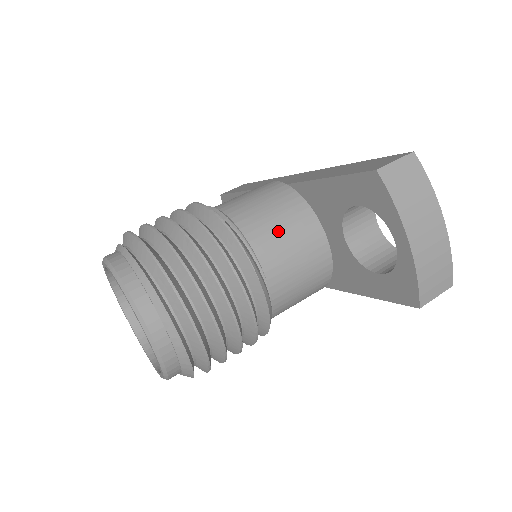
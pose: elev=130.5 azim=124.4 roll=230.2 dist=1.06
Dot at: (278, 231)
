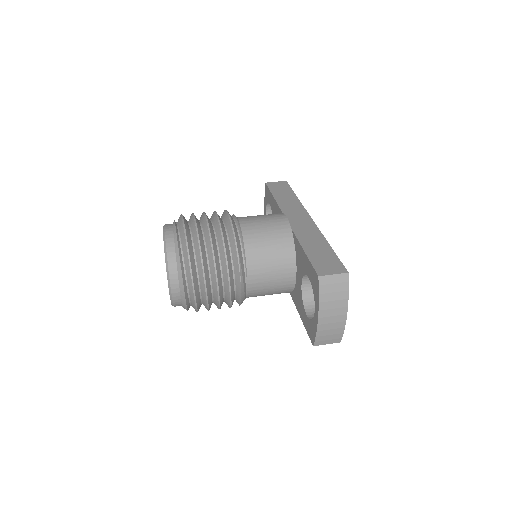
Dot at: (267, 260)
